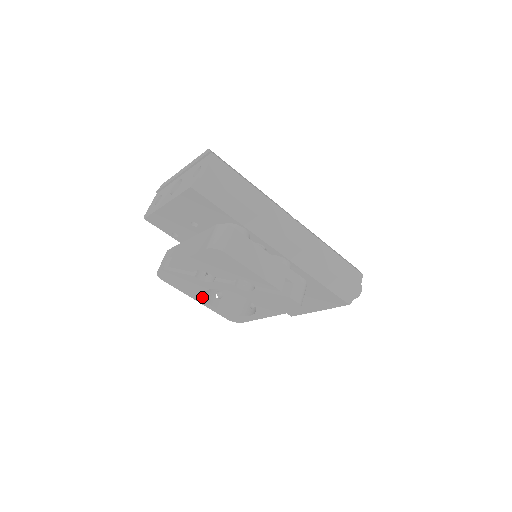
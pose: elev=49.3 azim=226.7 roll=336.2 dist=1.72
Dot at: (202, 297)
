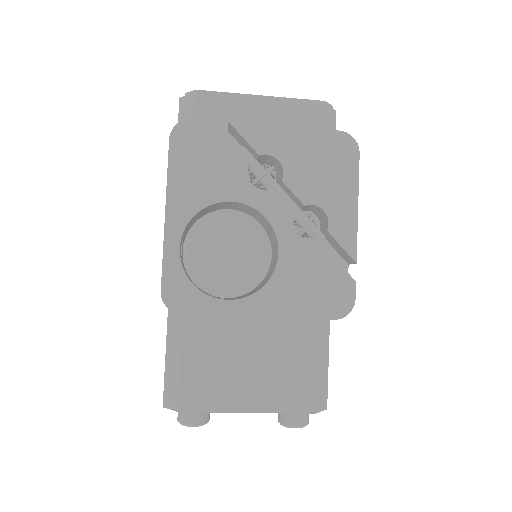
Dot at: (192, 212)
